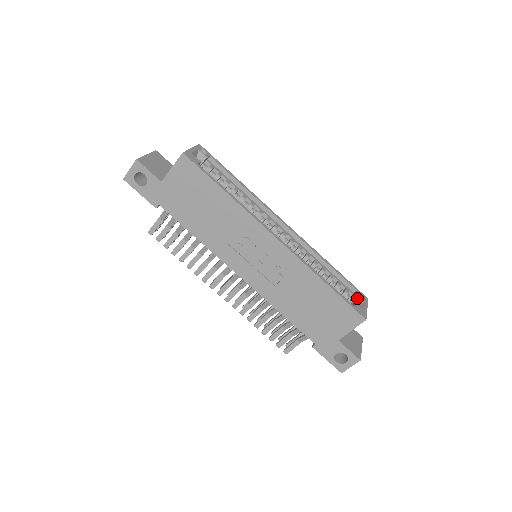
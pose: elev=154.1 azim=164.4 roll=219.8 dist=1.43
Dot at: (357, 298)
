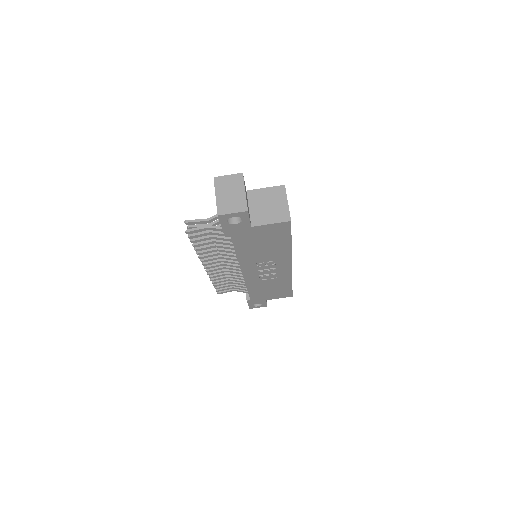
Dot at: occluded
